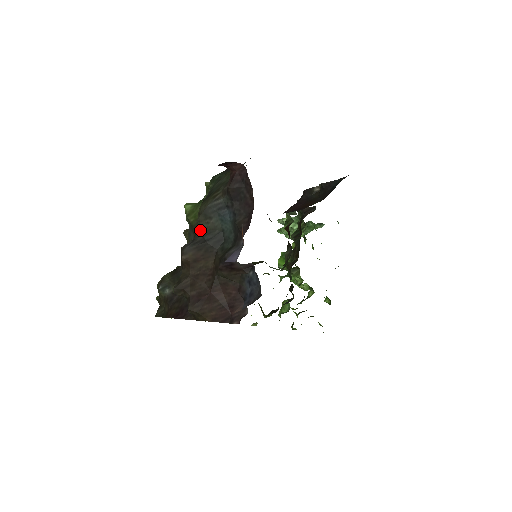
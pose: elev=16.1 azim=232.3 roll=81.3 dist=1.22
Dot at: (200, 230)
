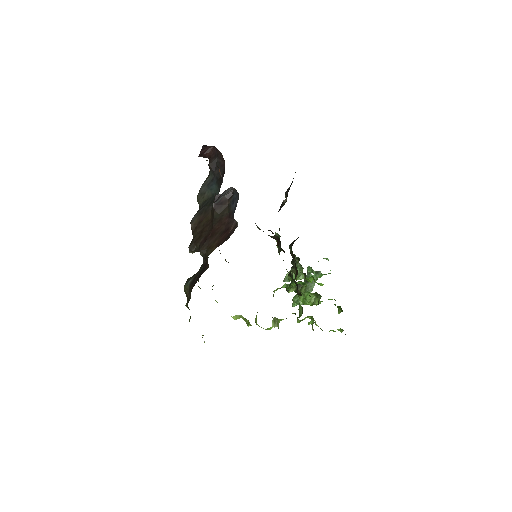
Dot at: (200, 205)
